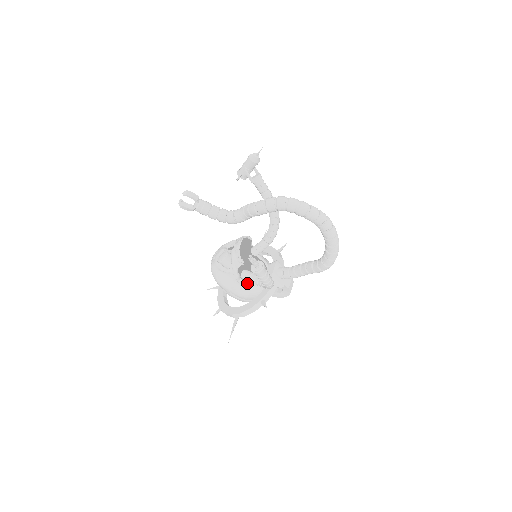
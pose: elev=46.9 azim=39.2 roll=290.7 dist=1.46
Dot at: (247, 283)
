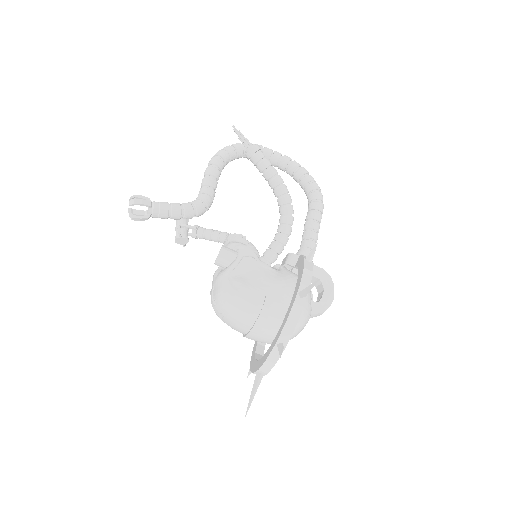
Dot at: (273, 269)
